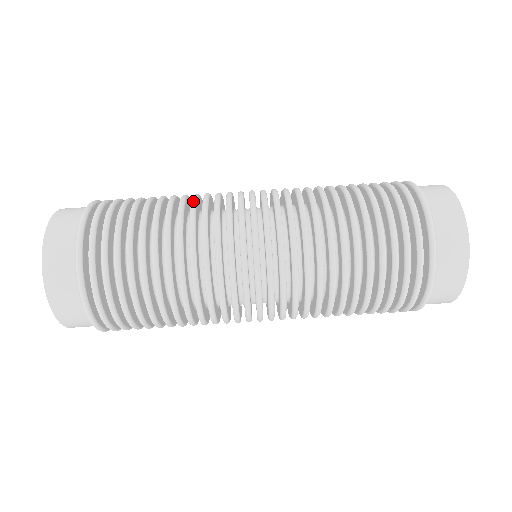
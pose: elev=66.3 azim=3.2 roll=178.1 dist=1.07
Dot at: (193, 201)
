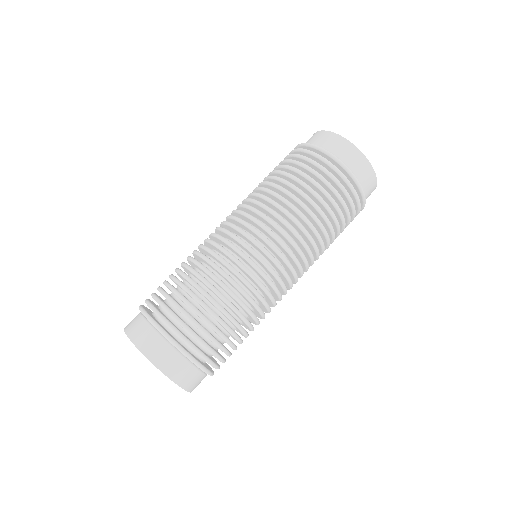
Dot at: occluded
